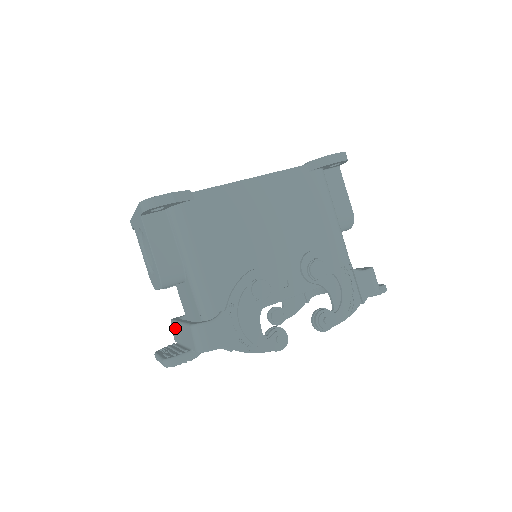
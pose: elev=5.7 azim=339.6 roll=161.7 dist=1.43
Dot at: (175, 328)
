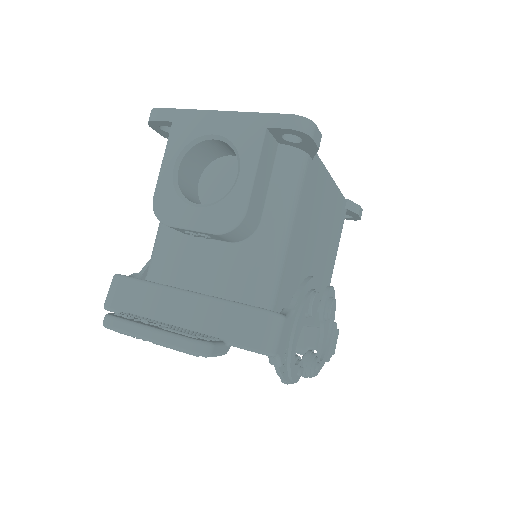
Dot at: (144, 292)
